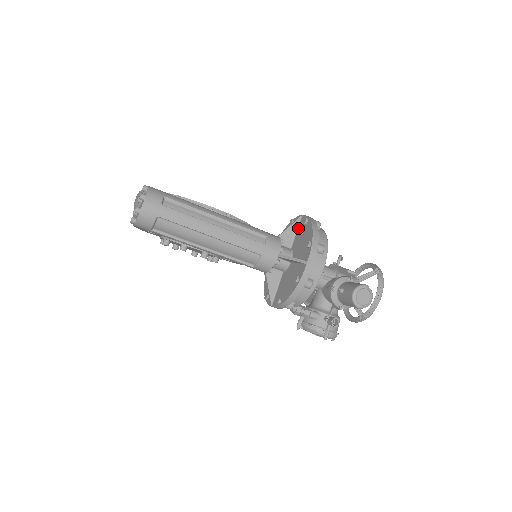
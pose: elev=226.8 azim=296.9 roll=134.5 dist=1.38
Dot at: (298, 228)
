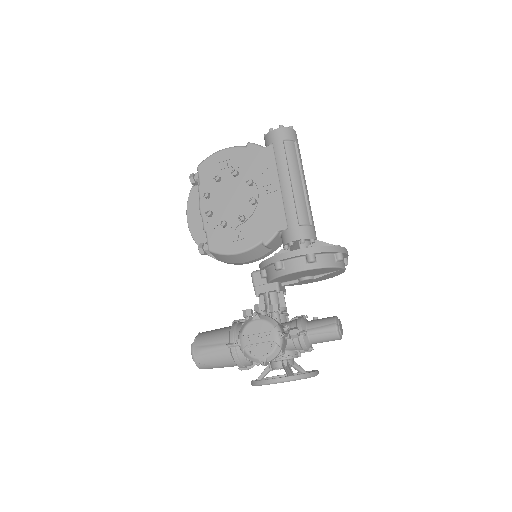
Dot at: occluded
